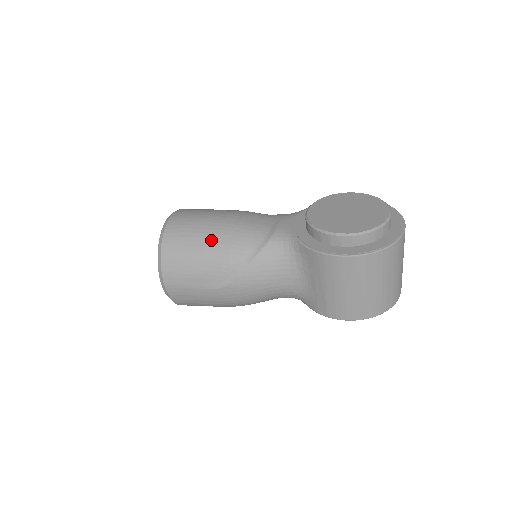
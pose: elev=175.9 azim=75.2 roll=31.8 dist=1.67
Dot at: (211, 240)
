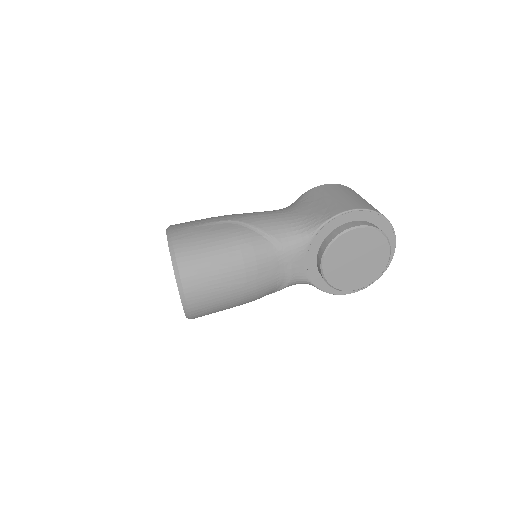
Dot at: (237, 304)
